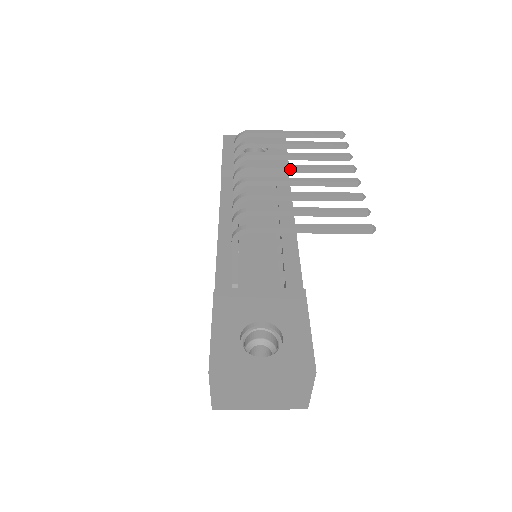
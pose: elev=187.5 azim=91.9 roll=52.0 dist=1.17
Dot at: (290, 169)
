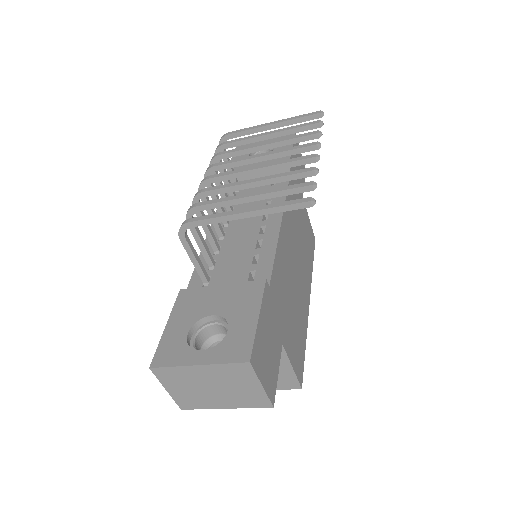
Dot at: (252, 159)
